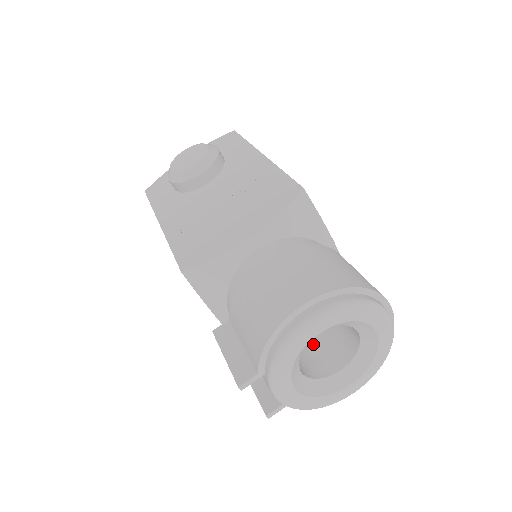
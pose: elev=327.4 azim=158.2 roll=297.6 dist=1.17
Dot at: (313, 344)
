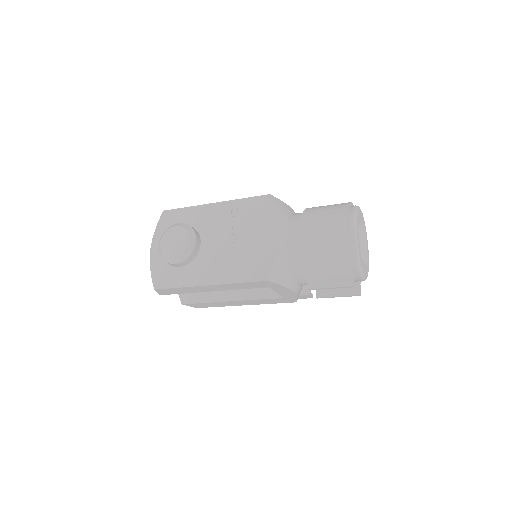
Dot at: occluded
